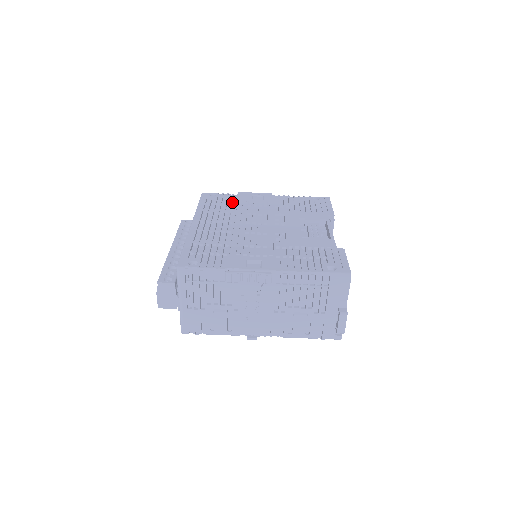
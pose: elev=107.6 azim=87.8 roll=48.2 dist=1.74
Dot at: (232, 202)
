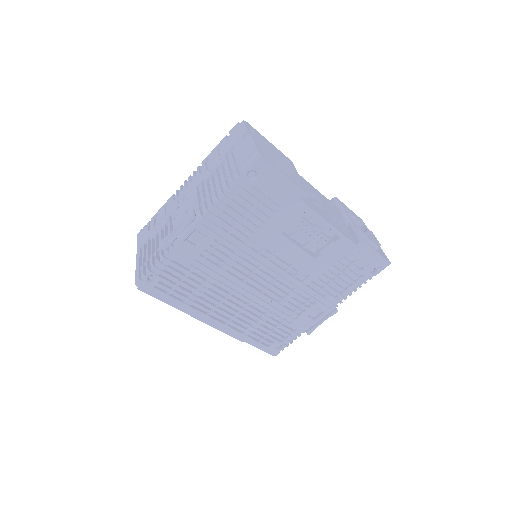
Dot at: (184, 268)
